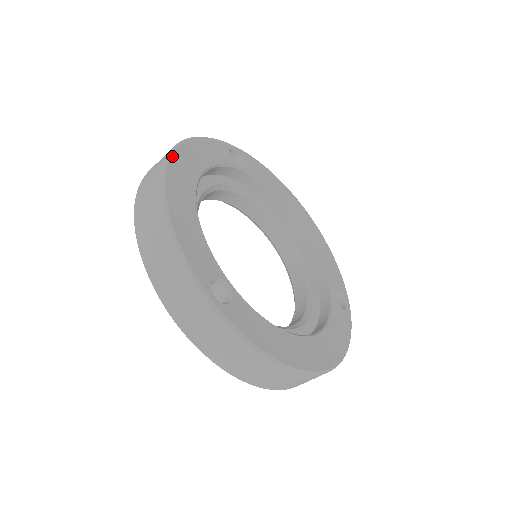
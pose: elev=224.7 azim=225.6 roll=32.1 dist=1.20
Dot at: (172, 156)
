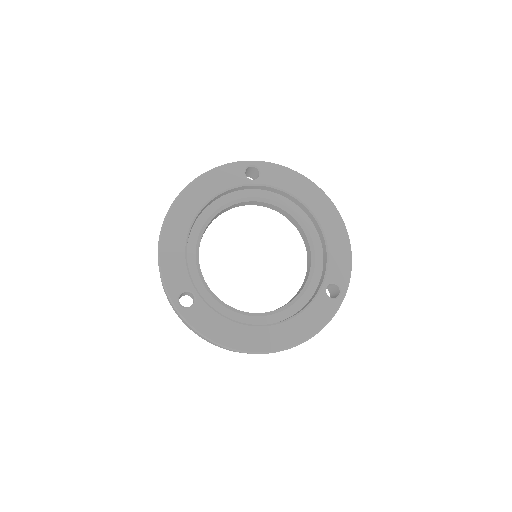
Dot at: (177, 200)
